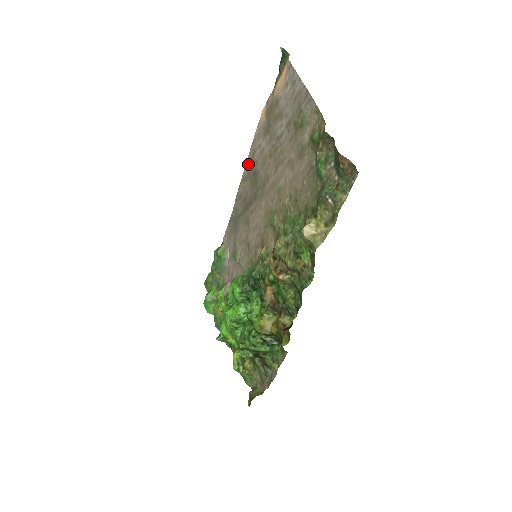
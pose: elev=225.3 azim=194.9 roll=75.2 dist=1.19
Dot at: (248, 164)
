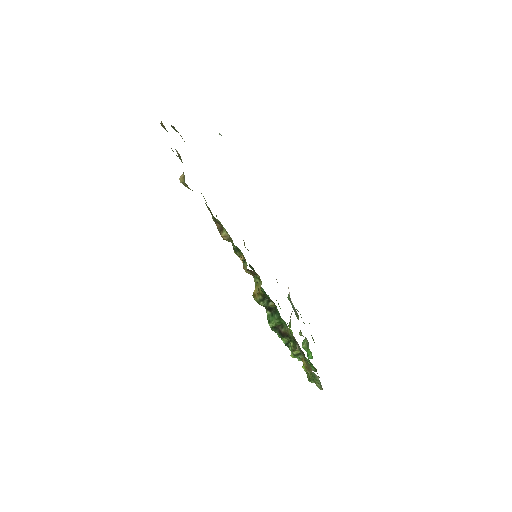
Dot at: occluded
